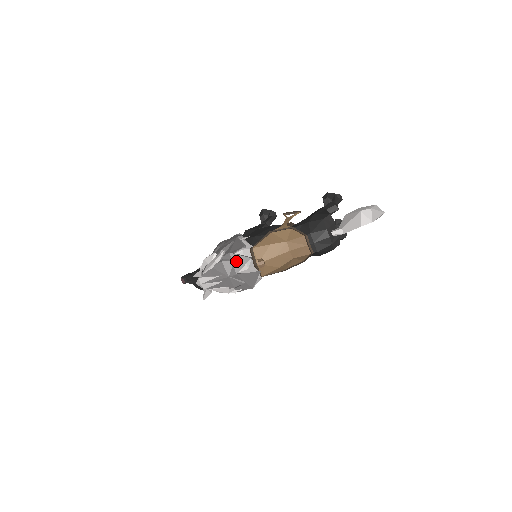
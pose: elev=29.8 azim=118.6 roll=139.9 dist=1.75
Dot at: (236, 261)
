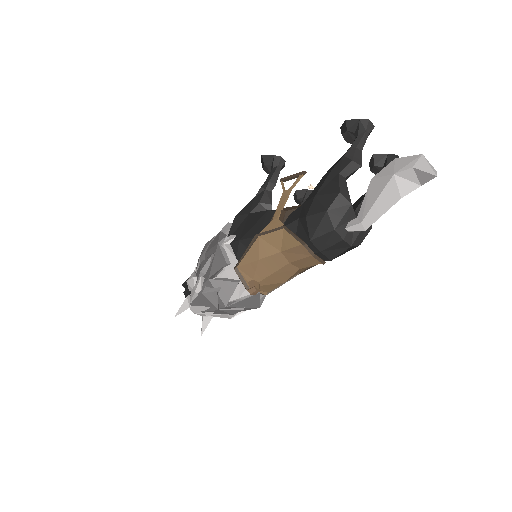
Dot at: (220, 289)
